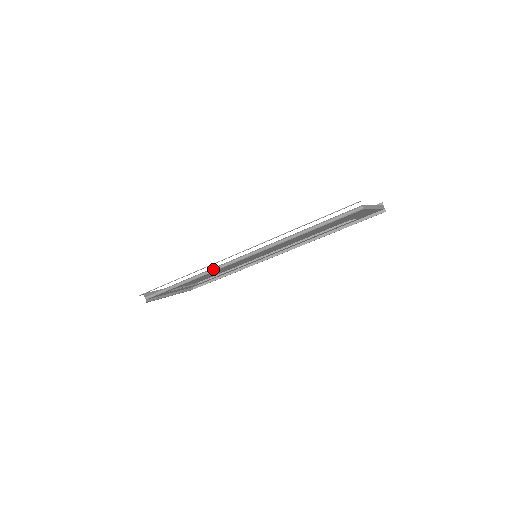
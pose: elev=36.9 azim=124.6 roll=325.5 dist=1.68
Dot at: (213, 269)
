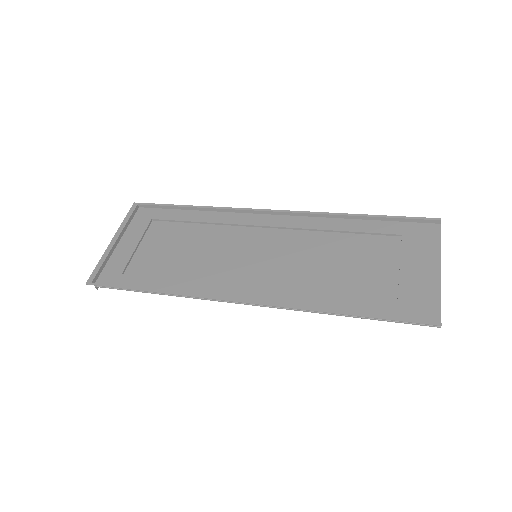
Dot at: (205, 299)
